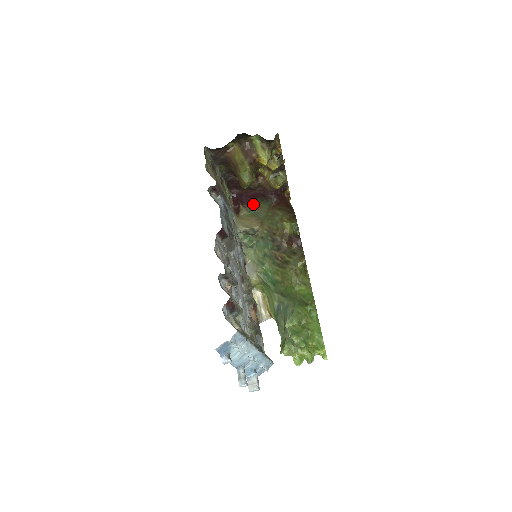
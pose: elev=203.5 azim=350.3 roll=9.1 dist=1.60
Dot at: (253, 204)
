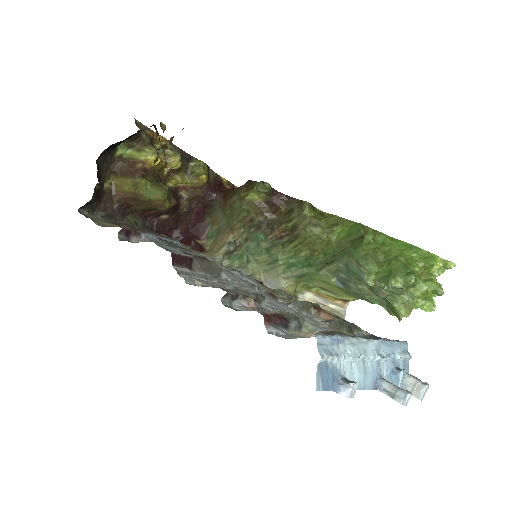
Dot at: (207, 227)
